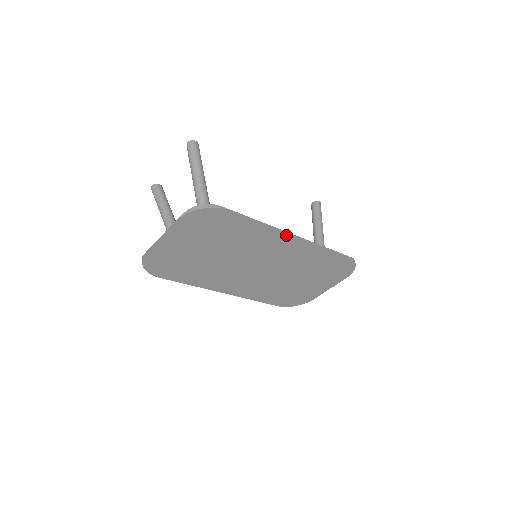
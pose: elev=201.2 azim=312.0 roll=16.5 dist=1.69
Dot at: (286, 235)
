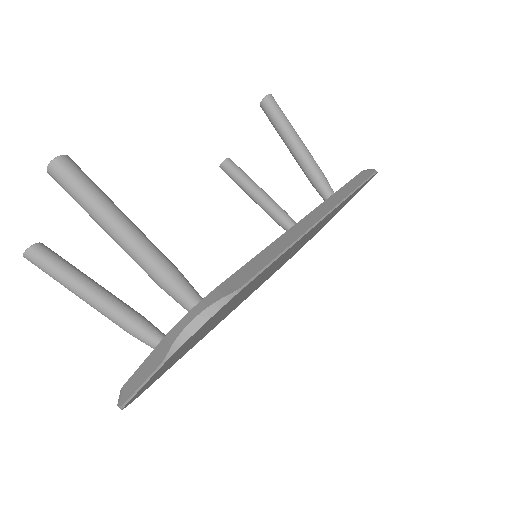
Dot at: (312, 228)
